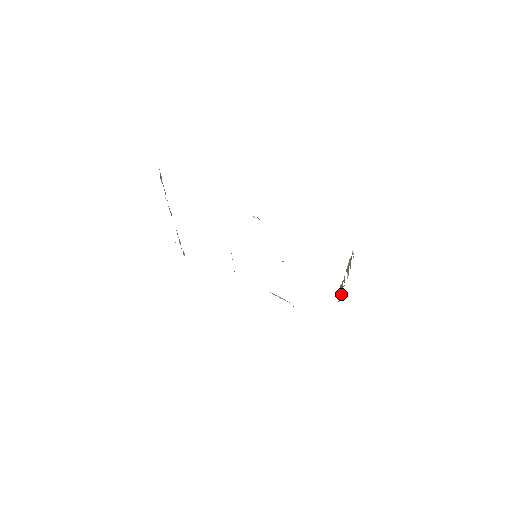
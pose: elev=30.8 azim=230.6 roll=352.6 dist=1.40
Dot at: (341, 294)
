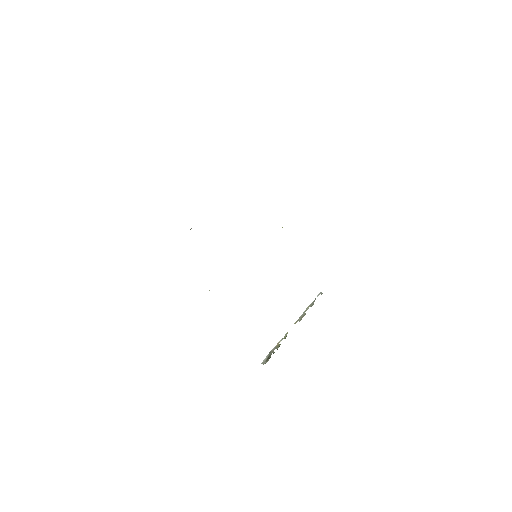
Dot at: (273, 353)
